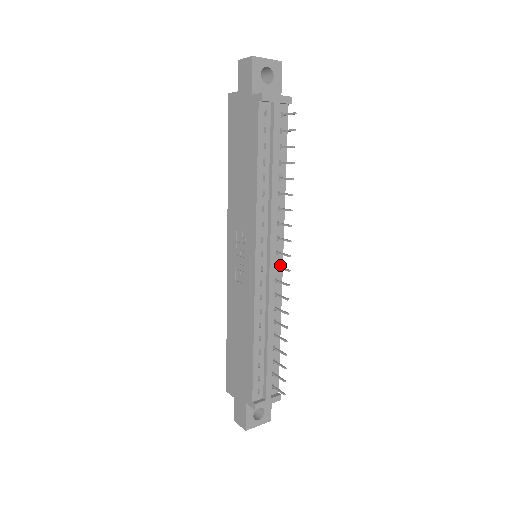
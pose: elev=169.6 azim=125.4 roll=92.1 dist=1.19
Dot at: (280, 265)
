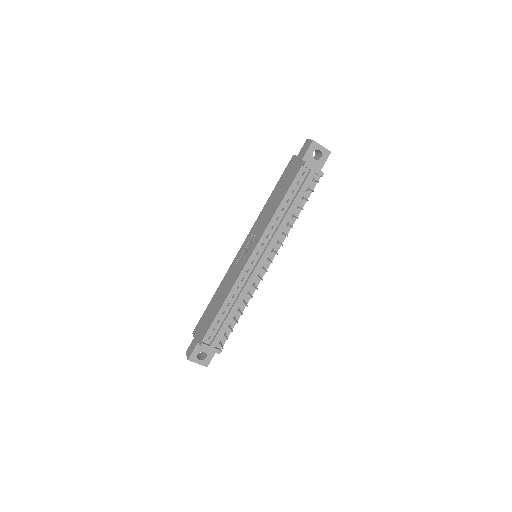
Dot at: (266, 268)
